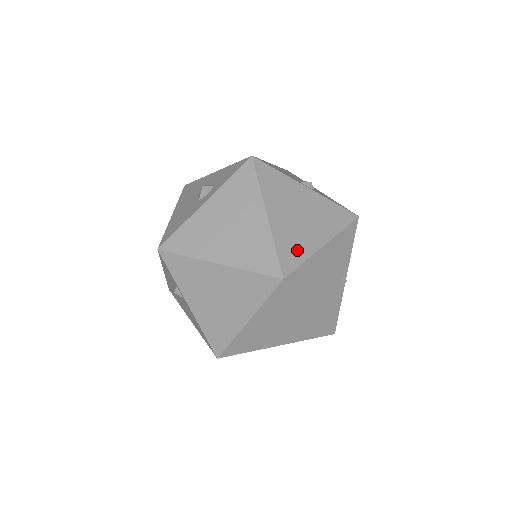
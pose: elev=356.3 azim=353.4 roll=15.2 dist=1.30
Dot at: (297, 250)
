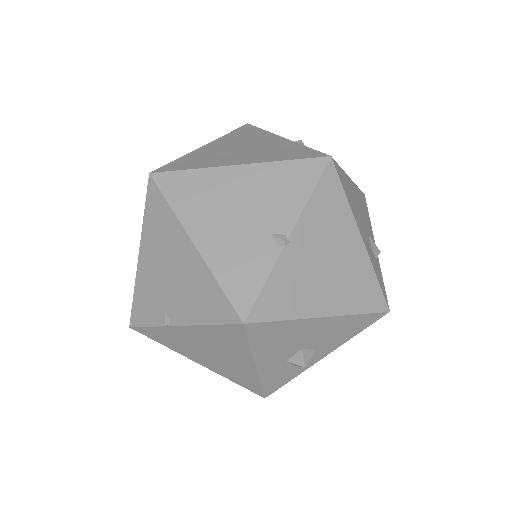
Dot at: (198, 163)
